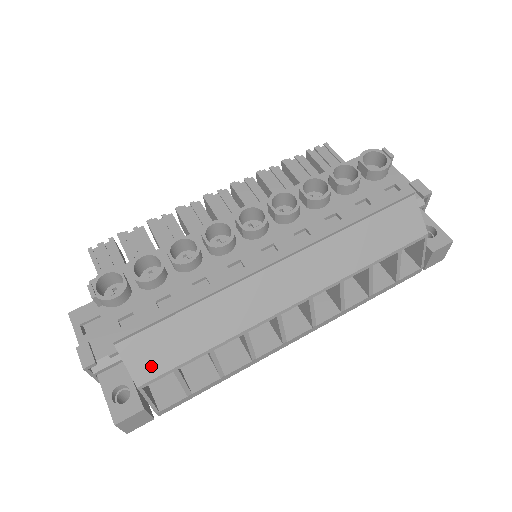
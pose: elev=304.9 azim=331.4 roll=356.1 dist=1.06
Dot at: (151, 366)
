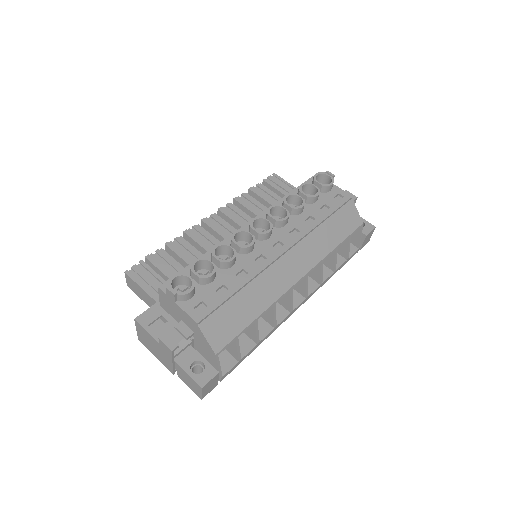
Dot at: (222, 337)
